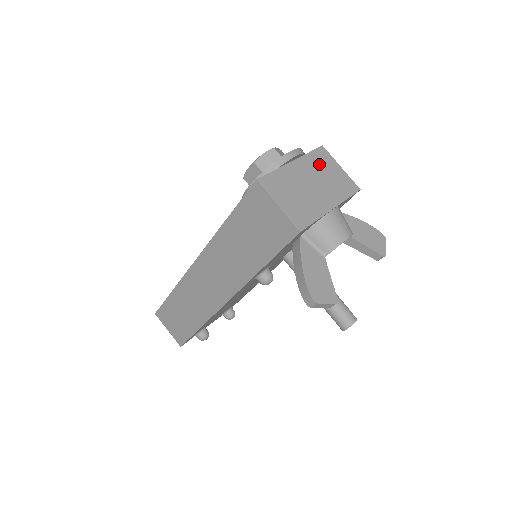
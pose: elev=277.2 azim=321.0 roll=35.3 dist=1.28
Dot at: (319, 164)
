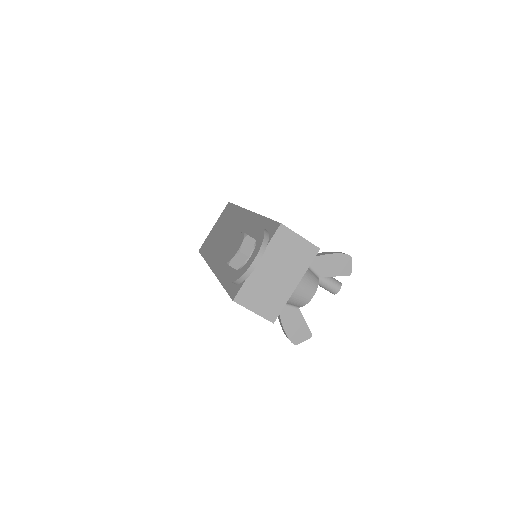
Dot at: (280, 248)
